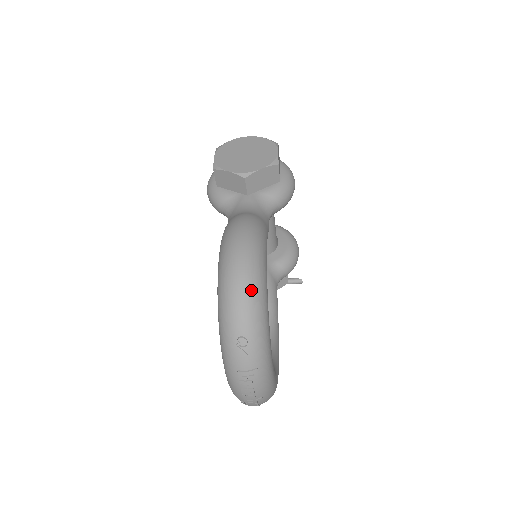
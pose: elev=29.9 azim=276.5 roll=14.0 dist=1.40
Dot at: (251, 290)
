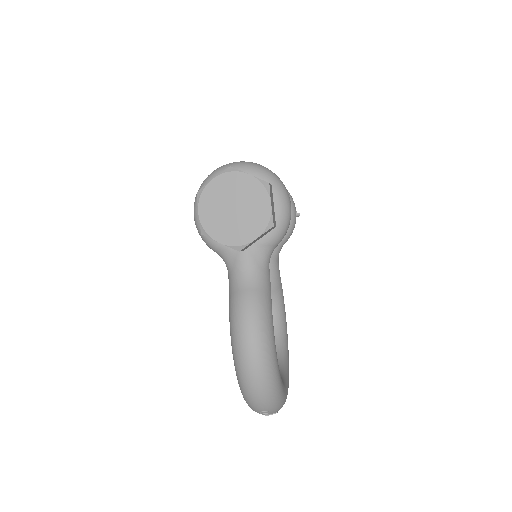
Dot at: (267, 390)
